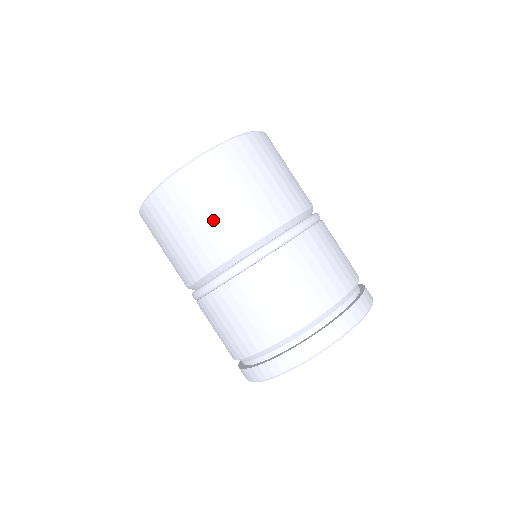
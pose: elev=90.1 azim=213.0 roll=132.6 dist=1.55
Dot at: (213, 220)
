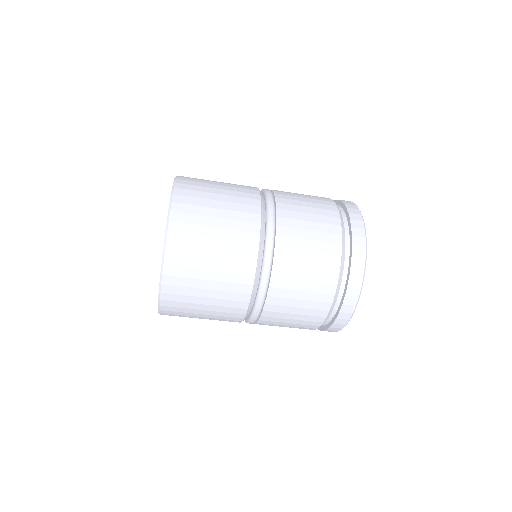
Dot at: (218, 269)
